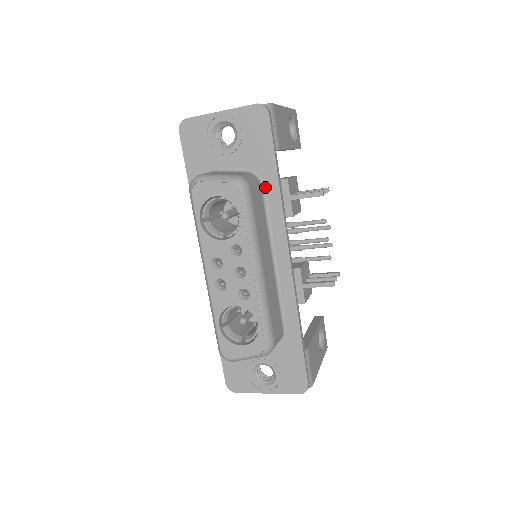
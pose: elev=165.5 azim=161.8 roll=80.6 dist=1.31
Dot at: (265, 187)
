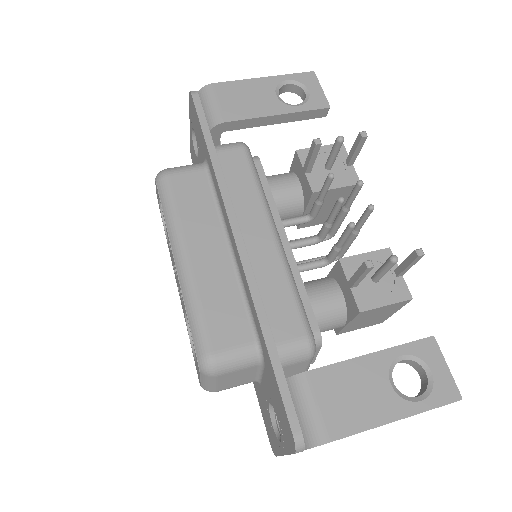
Dot at: (210, 169)
